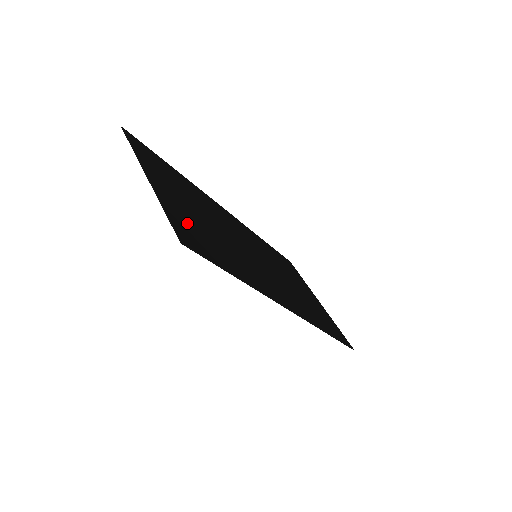
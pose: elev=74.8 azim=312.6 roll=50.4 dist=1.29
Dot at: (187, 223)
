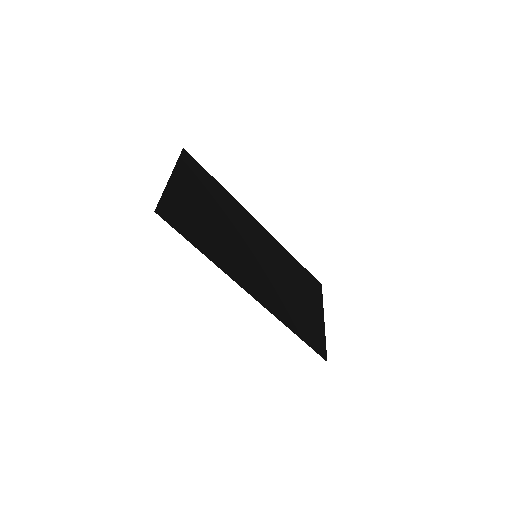
Dot at: (180, 208)
